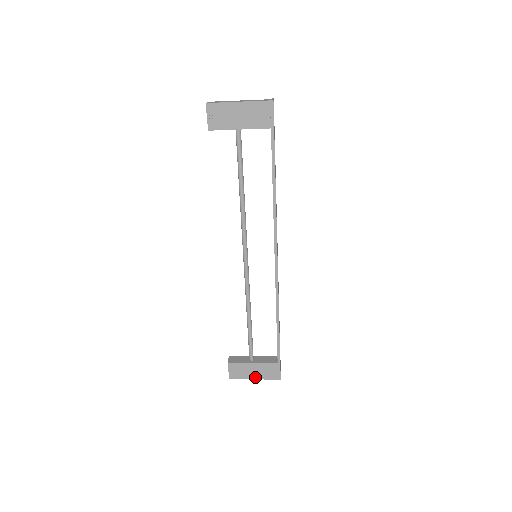
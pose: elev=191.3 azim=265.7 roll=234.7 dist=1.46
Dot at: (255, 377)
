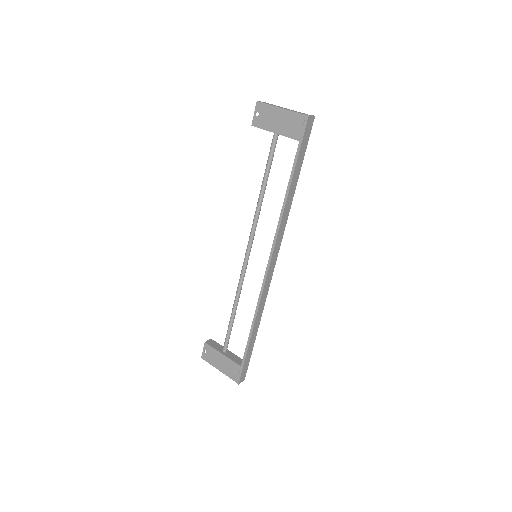
Dot at: (220, 369)
